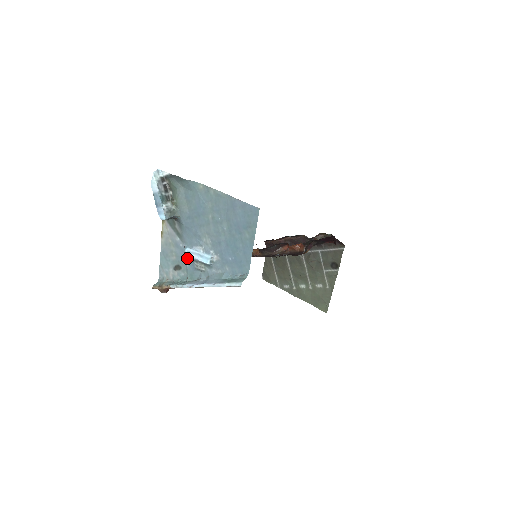
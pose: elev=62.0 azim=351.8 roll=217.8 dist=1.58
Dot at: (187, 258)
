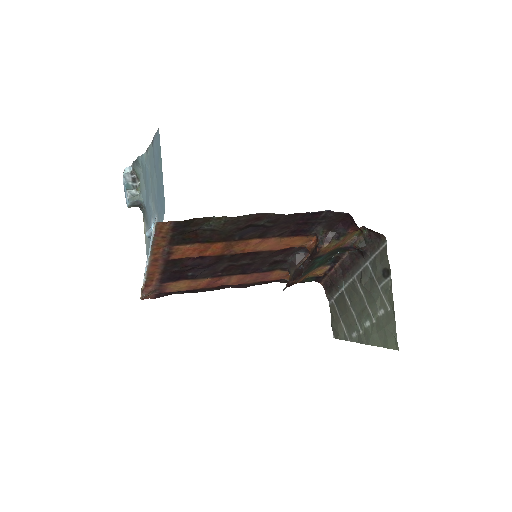
Dot at: occluded
